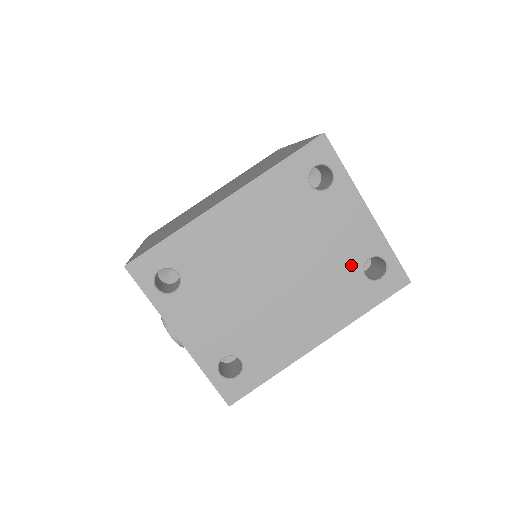
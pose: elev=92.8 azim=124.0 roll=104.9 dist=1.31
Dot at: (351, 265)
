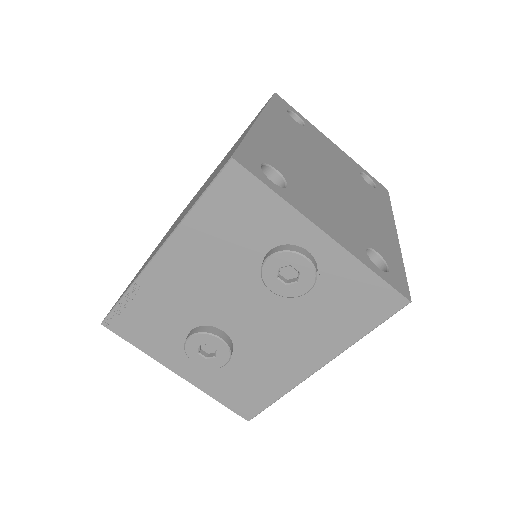
Dot at: (357, 176)
